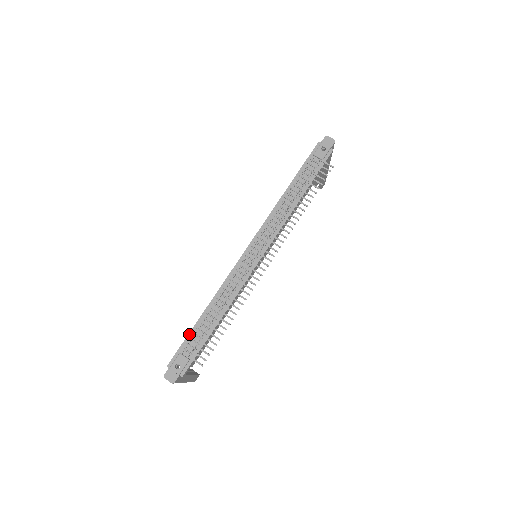
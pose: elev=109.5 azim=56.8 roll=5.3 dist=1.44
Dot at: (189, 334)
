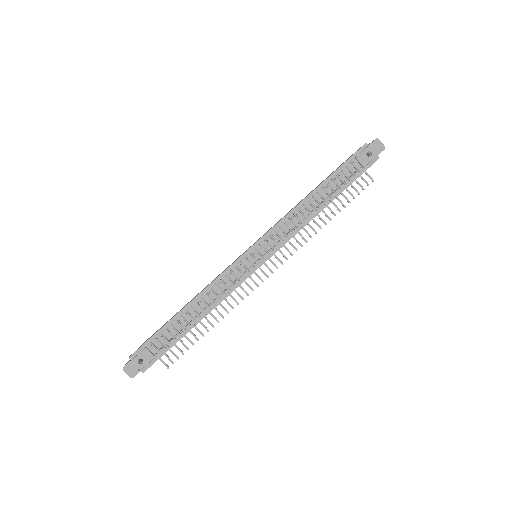
Dot at: (161, 329)
